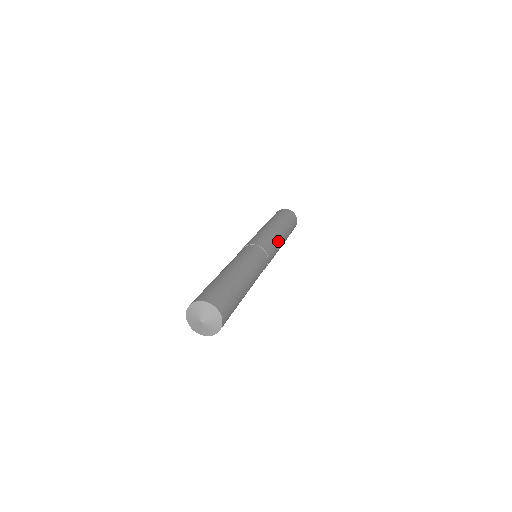
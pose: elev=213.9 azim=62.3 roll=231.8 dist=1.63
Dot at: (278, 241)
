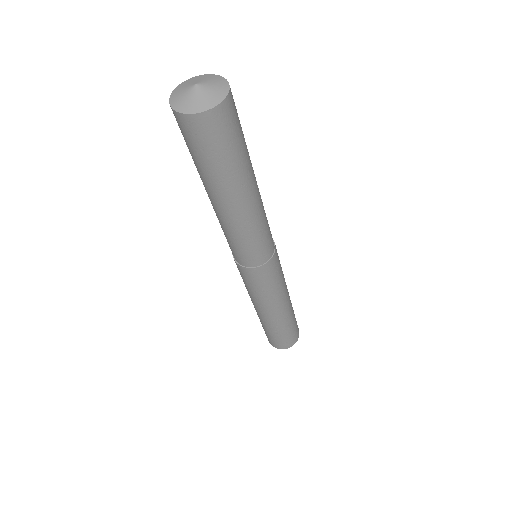
Dot at: occluded
